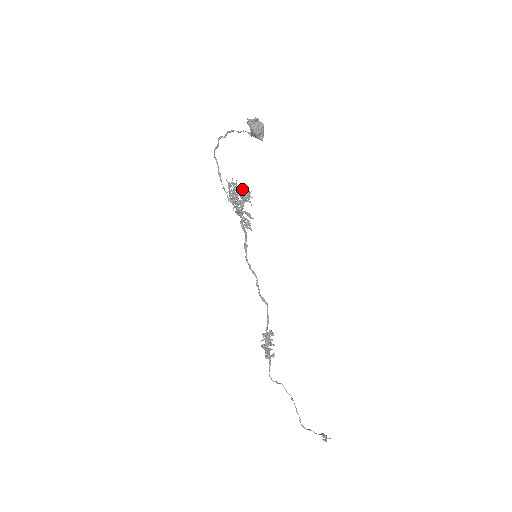
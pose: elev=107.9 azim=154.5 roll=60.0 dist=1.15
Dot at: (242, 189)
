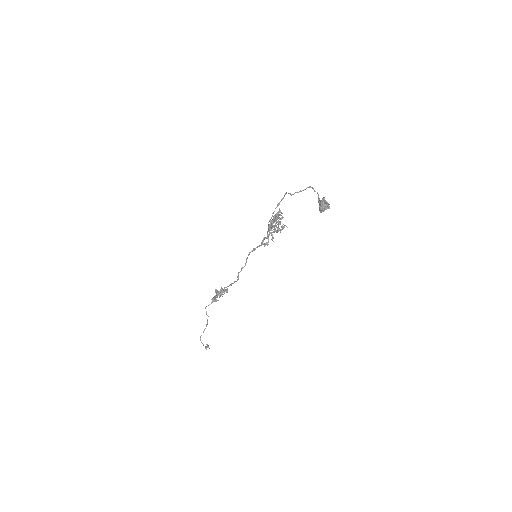
Dot at: (283, 224)
